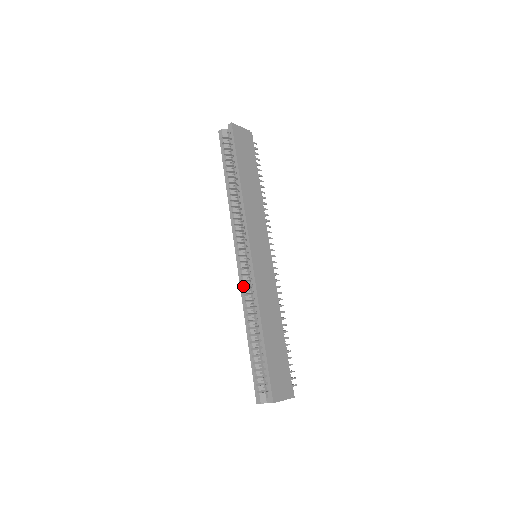
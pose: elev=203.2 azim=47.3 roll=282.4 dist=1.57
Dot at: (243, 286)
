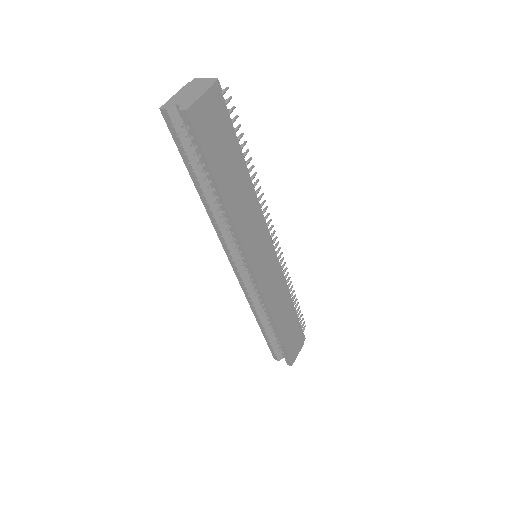
Dot at: (248, 295)
